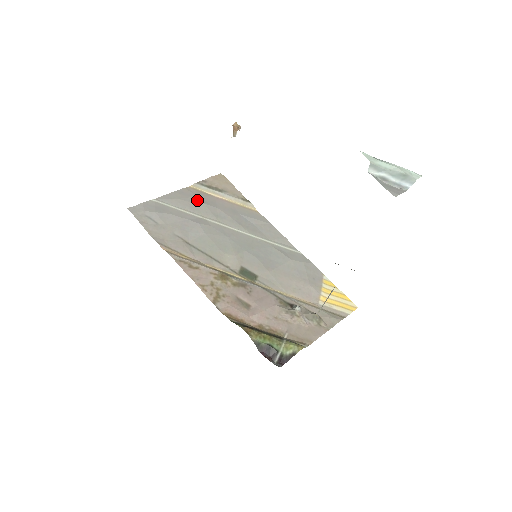
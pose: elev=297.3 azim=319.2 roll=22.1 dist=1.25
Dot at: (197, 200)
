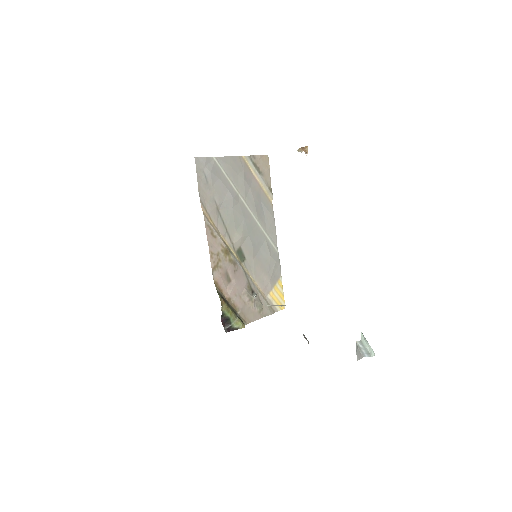
Dot at: (241, 174)
